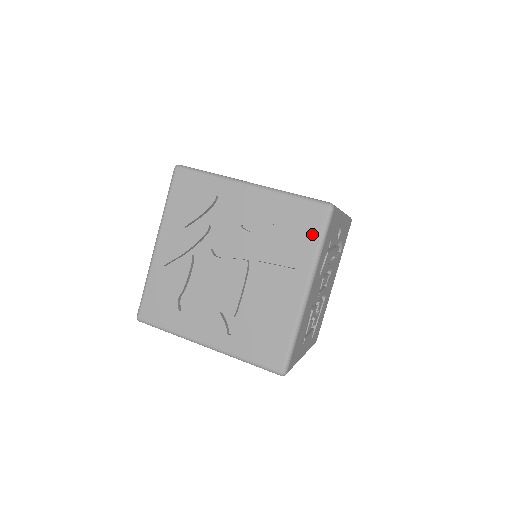
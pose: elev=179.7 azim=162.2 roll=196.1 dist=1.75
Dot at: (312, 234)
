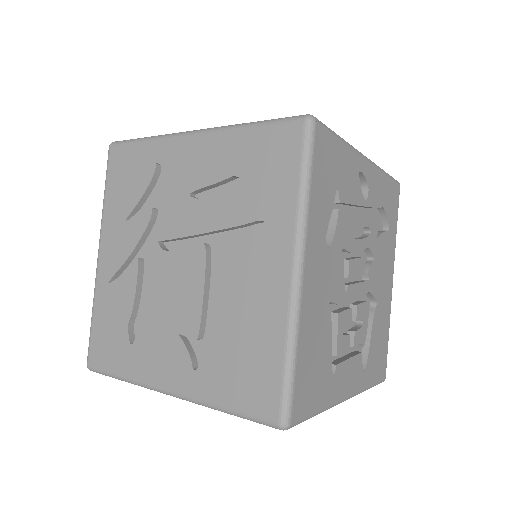
Dot at: (287, 171)
